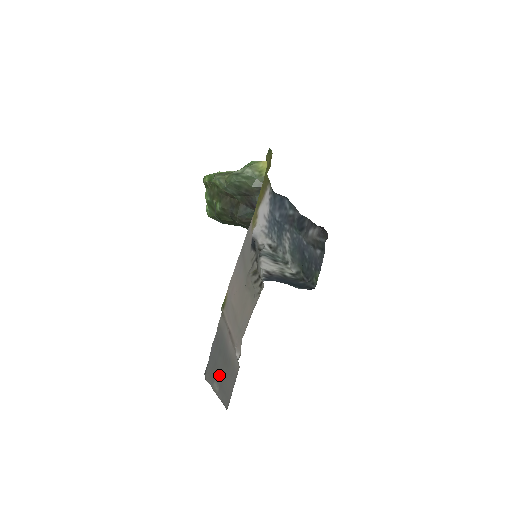
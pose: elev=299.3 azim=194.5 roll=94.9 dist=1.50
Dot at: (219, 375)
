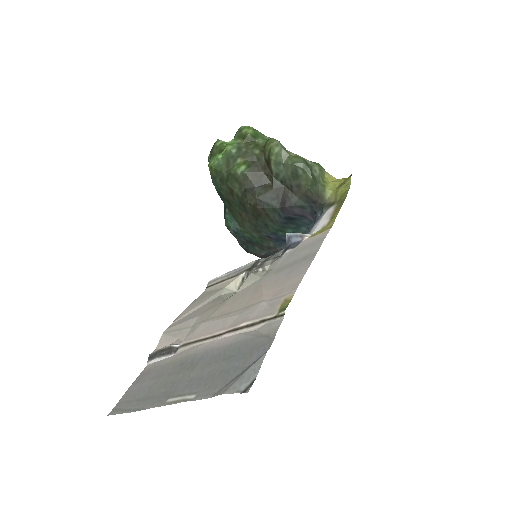
Dot at: (191, 382)
